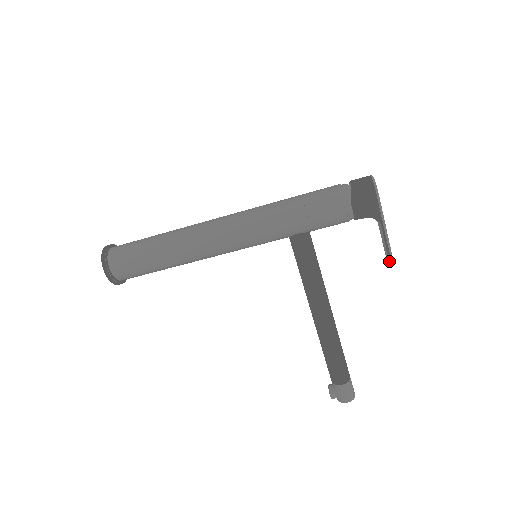
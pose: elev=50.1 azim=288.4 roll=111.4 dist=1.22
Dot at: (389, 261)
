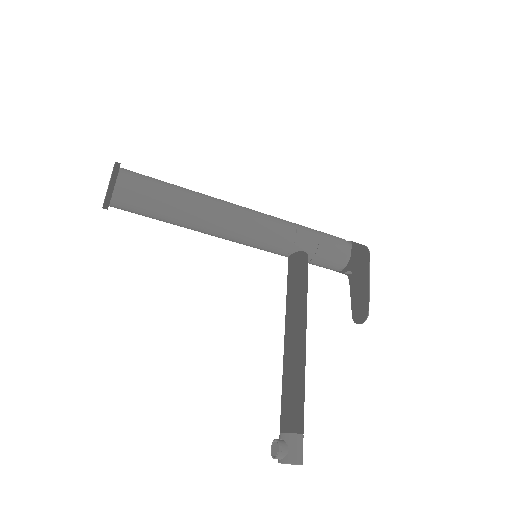
Dot at: (367, 311)
